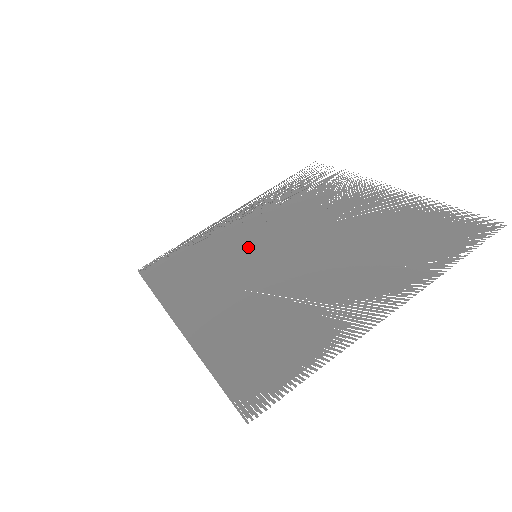
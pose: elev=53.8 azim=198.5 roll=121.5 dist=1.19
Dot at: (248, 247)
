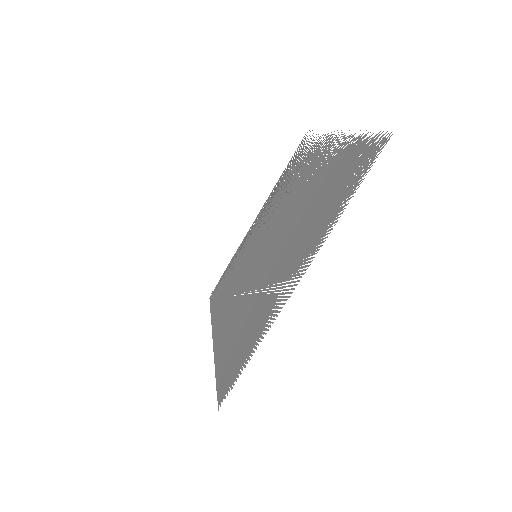
Dot at: (254, 249)
